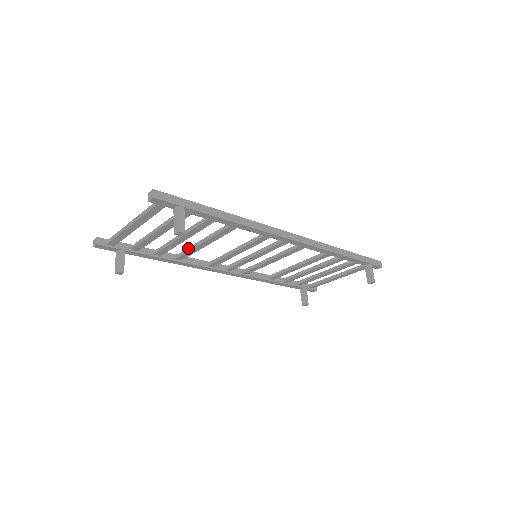
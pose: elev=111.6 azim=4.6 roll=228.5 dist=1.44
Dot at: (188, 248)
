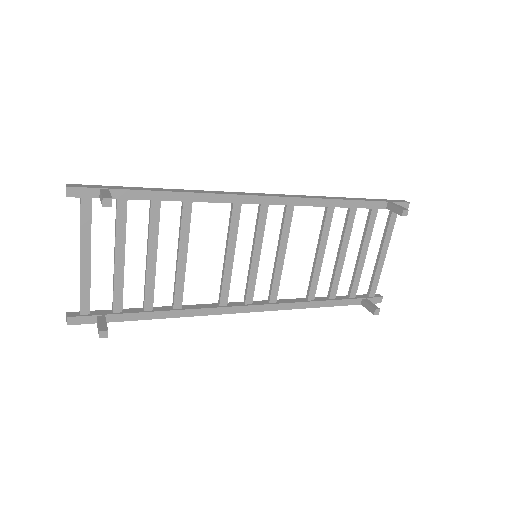
Dot at: occluded
